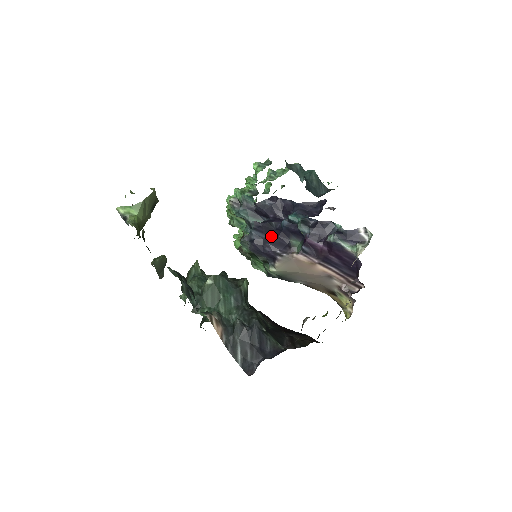
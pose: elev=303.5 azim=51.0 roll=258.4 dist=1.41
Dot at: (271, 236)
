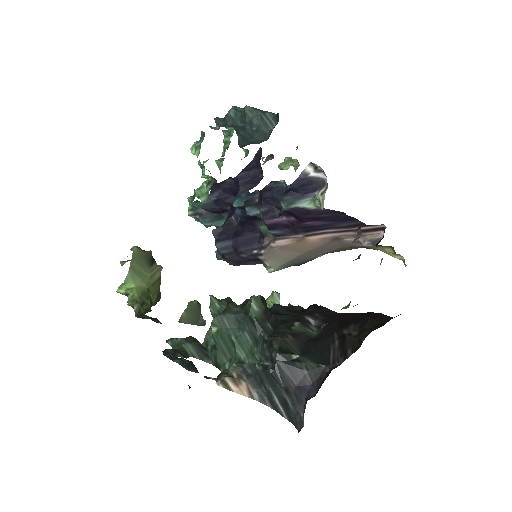
Dot at: (237, 238)
